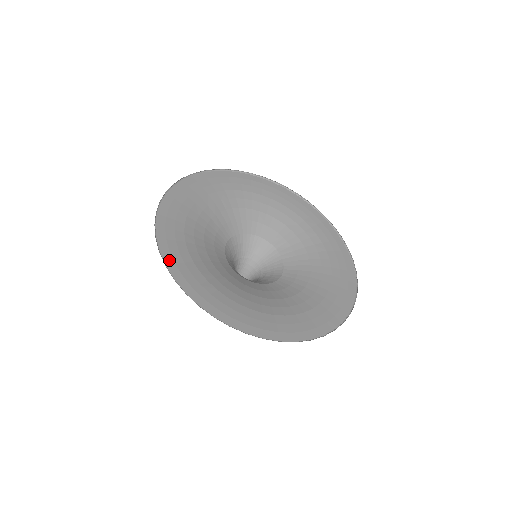
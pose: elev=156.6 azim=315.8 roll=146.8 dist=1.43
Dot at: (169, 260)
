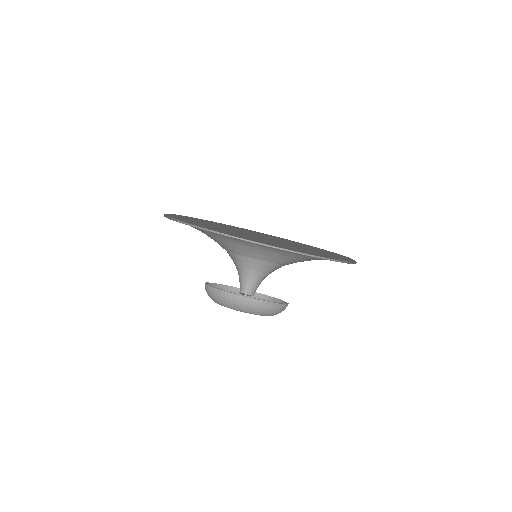
Dot at: occluded
